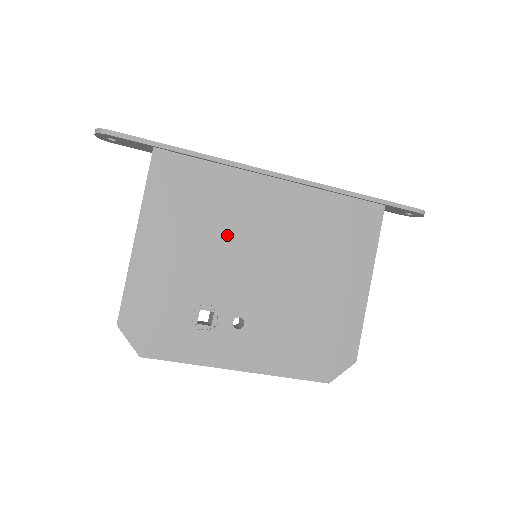
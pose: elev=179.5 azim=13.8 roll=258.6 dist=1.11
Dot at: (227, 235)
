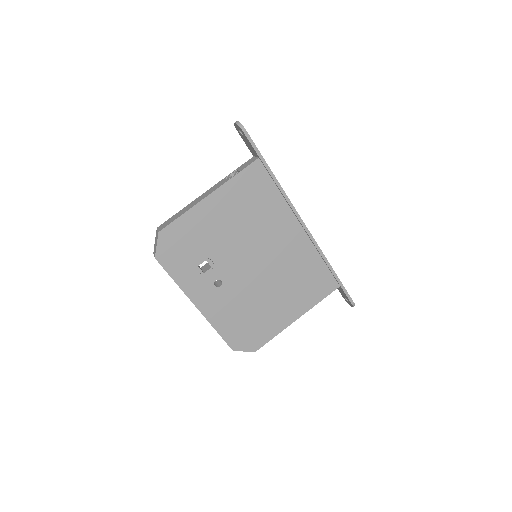
Dot at: (253, 234)
